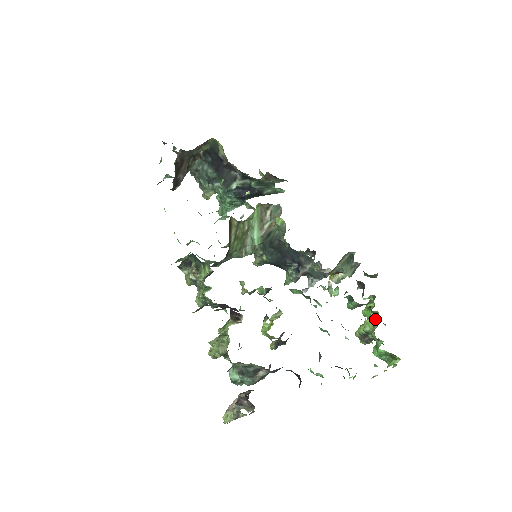
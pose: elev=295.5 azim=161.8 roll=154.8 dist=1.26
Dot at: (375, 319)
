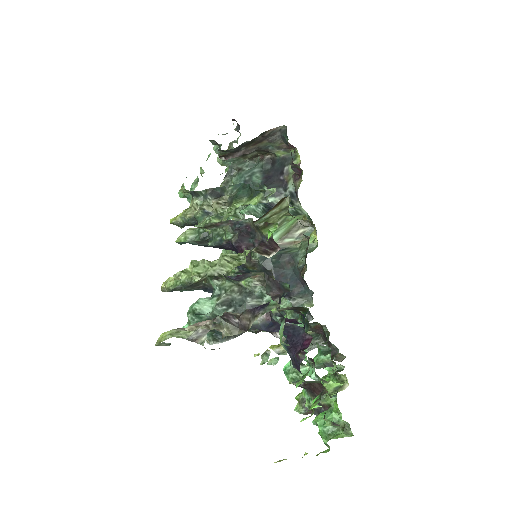
Dot at: (341, 384)
